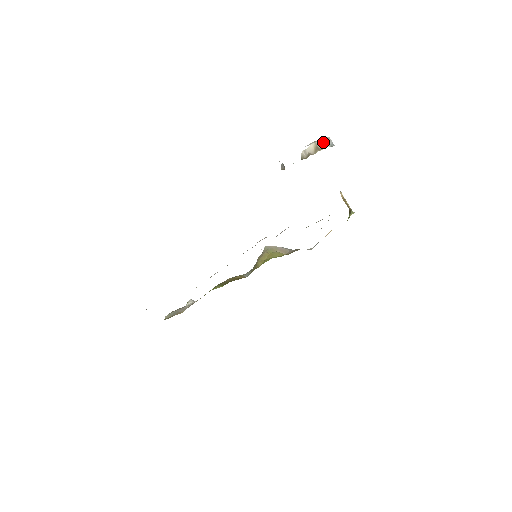
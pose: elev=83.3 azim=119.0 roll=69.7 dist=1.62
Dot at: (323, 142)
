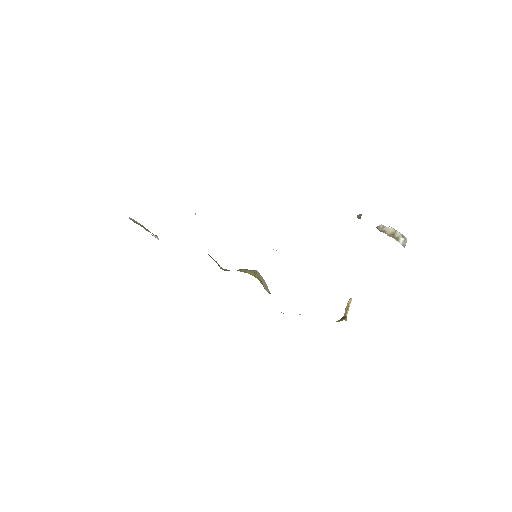
Dot at: (401, 237)
